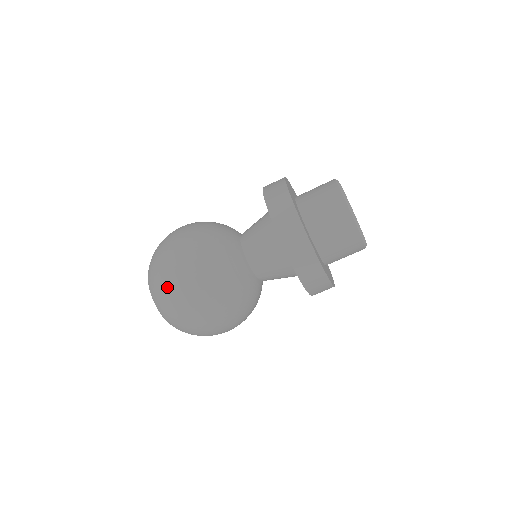
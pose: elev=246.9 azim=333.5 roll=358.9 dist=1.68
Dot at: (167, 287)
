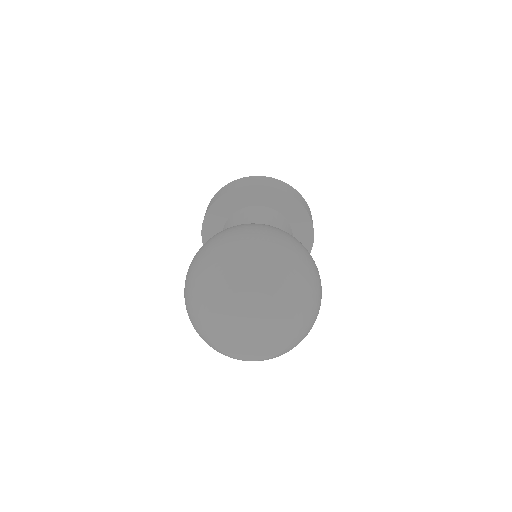
Dot at: (220, 254)
